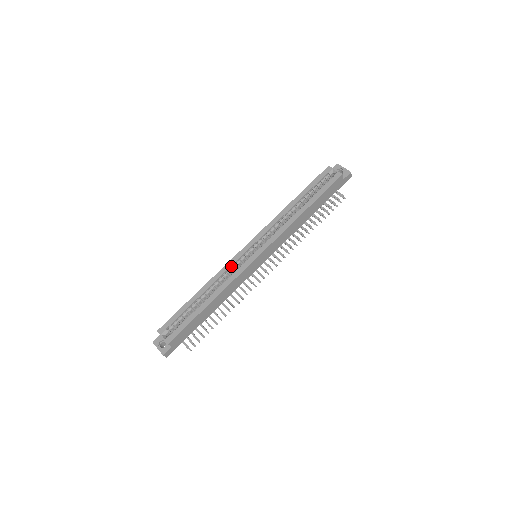
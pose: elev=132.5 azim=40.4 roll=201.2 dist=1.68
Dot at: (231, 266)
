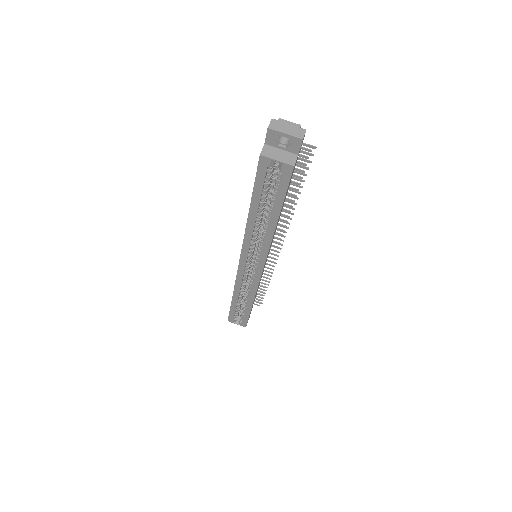
Dot at: (242, 280)
